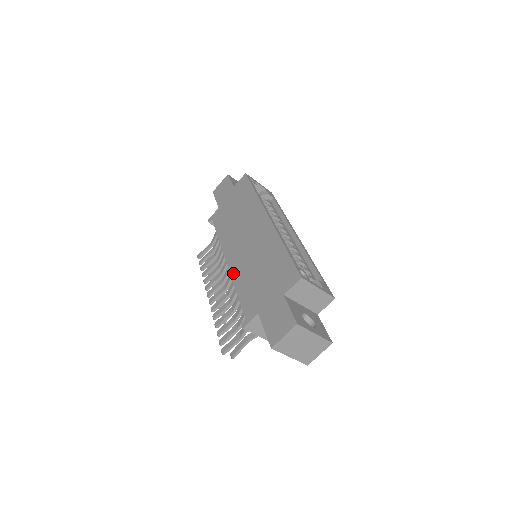
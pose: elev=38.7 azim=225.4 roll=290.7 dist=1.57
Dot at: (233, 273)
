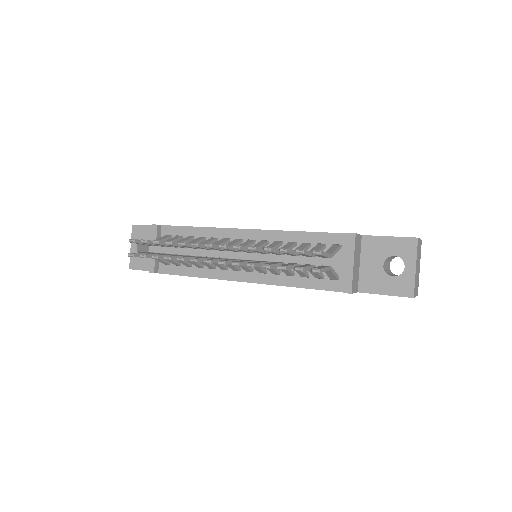
Dot at: (274, 230)
